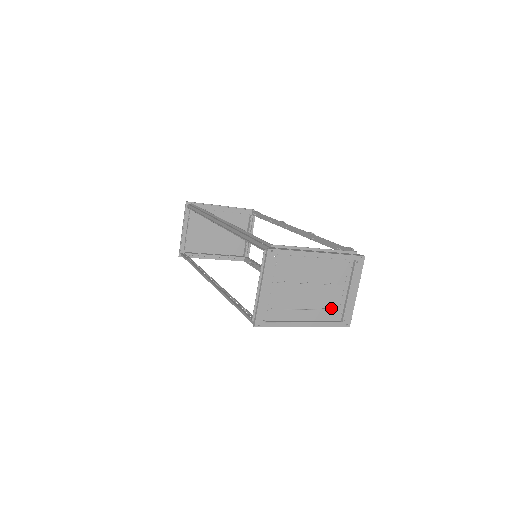
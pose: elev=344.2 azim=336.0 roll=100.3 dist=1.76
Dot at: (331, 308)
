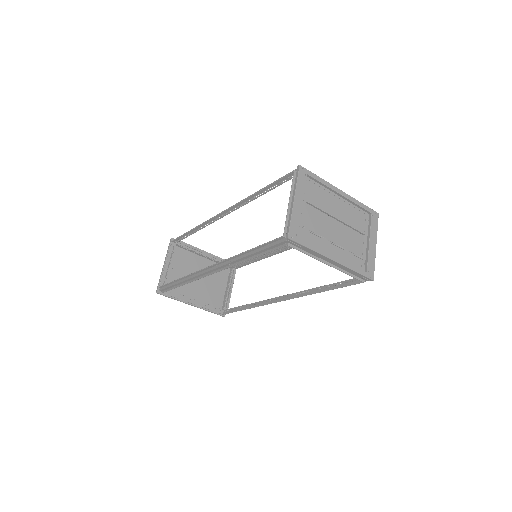
Dot at: (354, 254)
